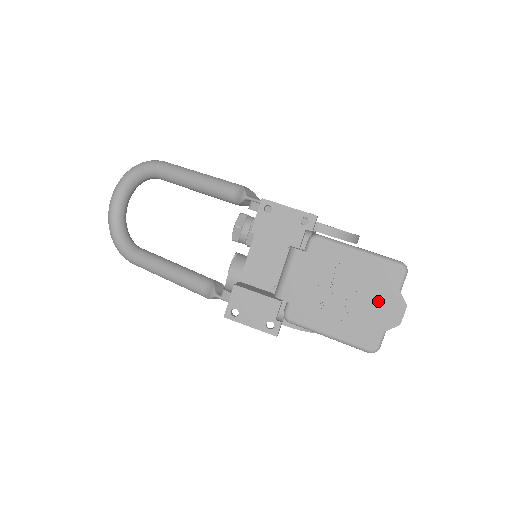
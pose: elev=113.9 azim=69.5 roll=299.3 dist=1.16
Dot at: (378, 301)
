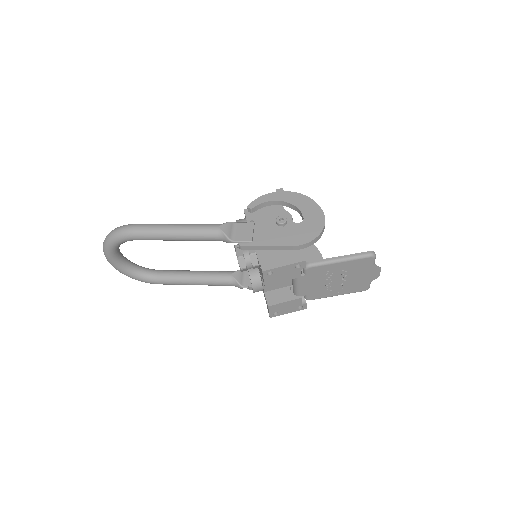
Dot at: (362, 274)
